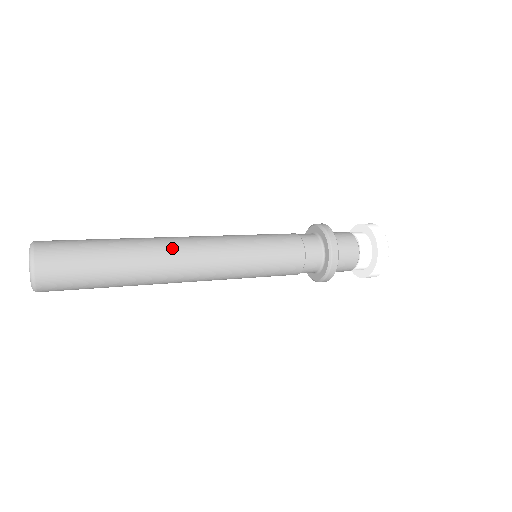
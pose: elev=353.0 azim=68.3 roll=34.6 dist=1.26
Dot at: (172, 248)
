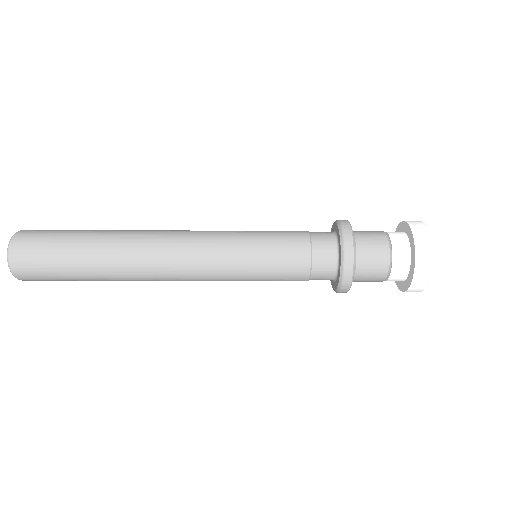
Dot at: (148, 241)
